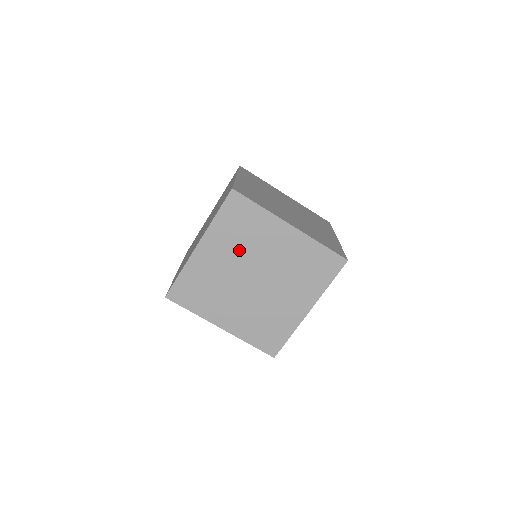
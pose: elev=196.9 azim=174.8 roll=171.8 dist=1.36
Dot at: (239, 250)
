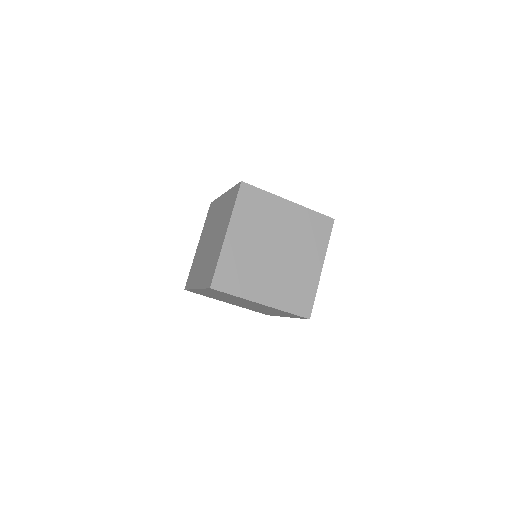
Dot at: (295, 234)
